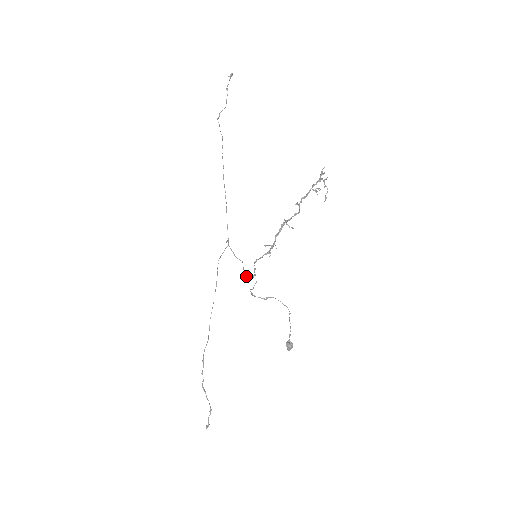
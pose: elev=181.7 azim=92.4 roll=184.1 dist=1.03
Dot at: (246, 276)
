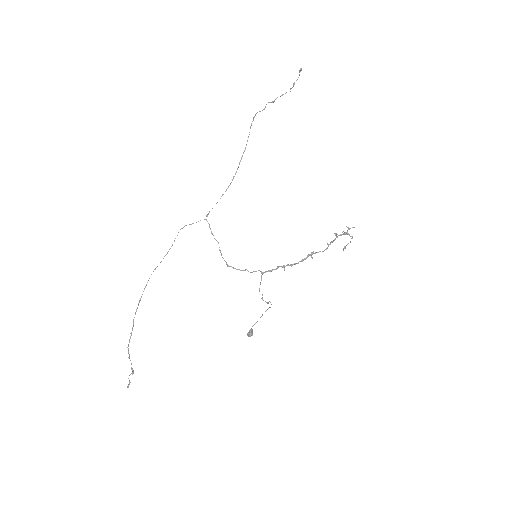
Dot at: (226, 262)
